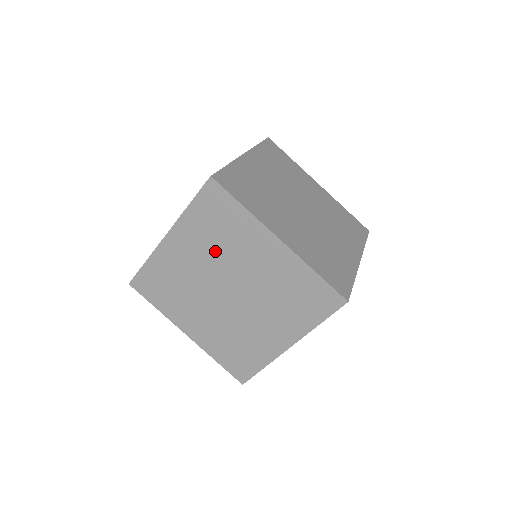
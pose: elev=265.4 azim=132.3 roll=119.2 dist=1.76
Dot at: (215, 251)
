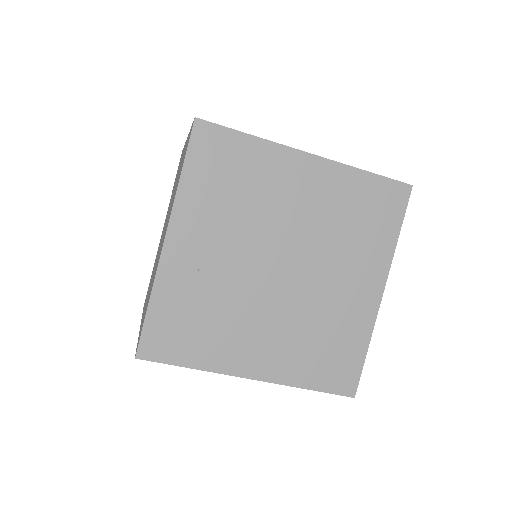
Dot at: occluded
